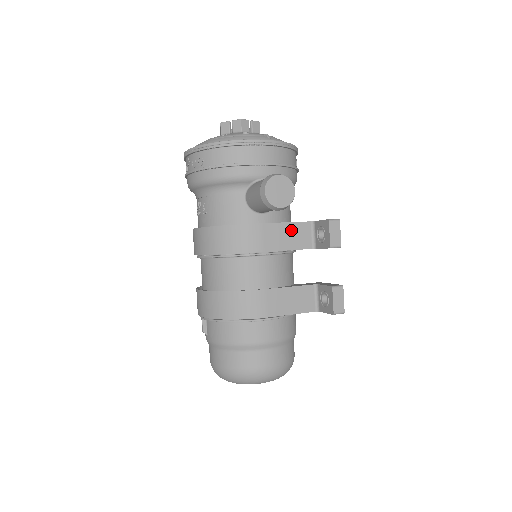
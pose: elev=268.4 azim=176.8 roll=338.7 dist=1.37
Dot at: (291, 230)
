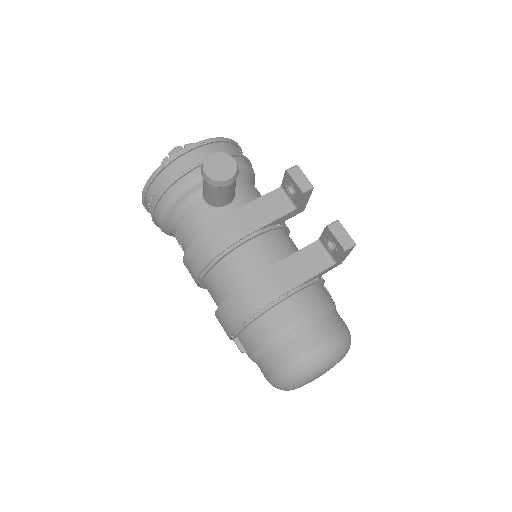
Dot at: (263, 204)
